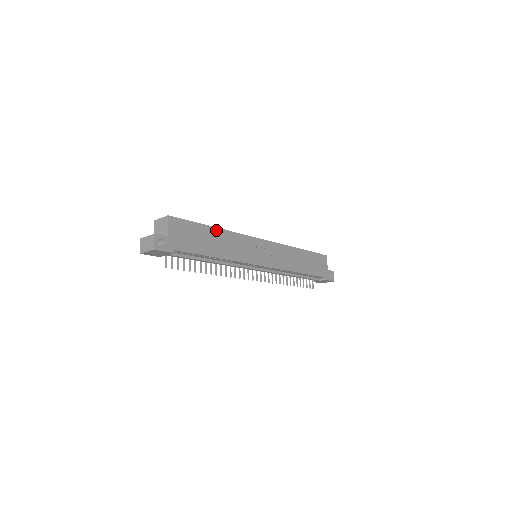
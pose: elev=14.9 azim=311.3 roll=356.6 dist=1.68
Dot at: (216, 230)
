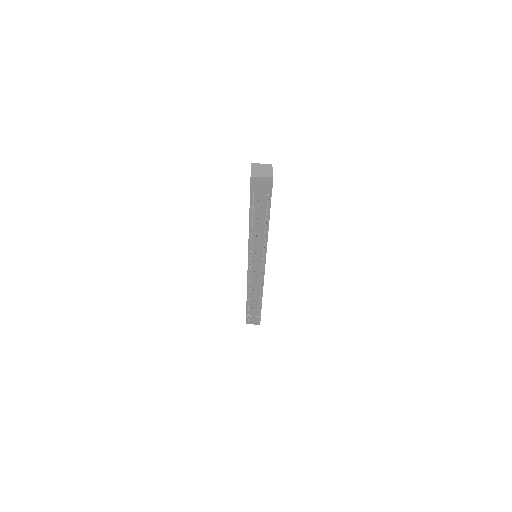
Dot at: occluded
